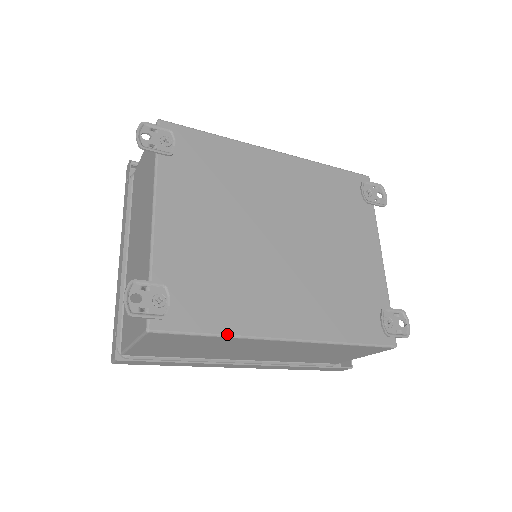
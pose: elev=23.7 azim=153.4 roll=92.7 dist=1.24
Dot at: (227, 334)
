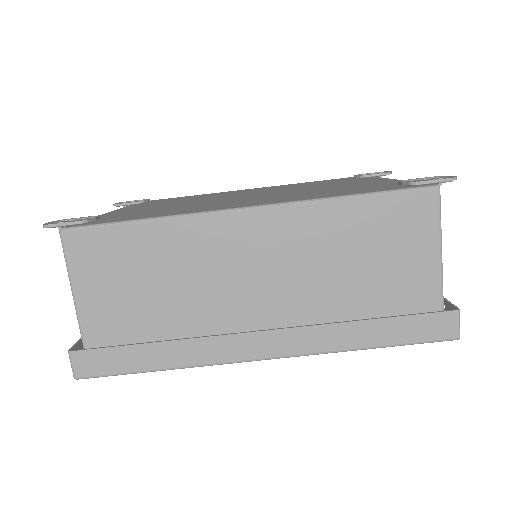
Dot at: (157, 217)
